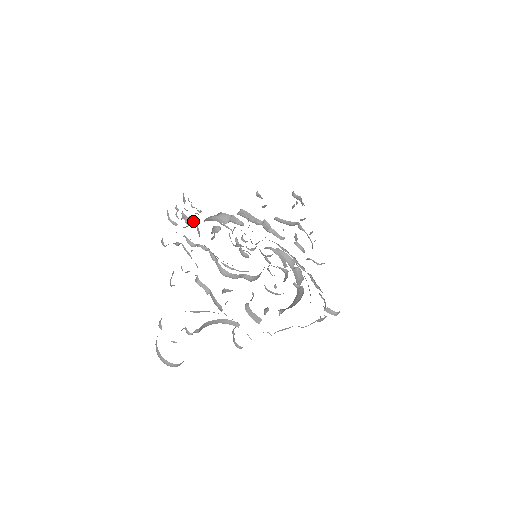
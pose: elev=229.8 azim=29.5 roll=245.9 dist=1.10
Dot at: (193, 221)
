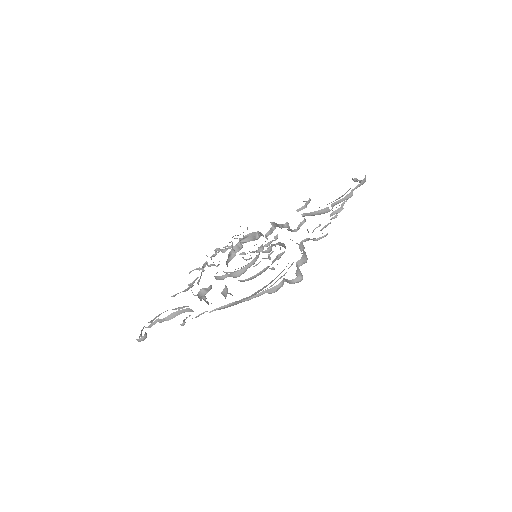
Dot at: (224, 249)
